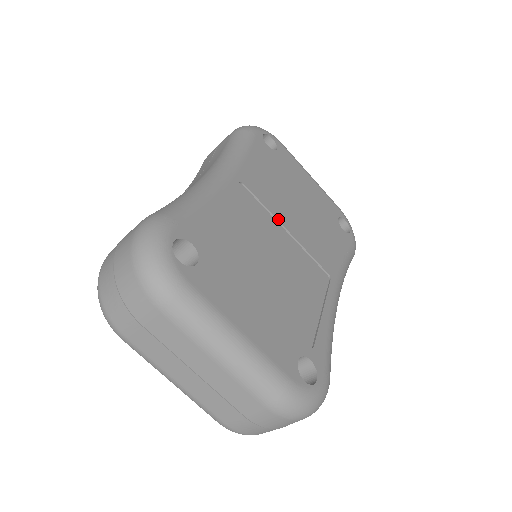
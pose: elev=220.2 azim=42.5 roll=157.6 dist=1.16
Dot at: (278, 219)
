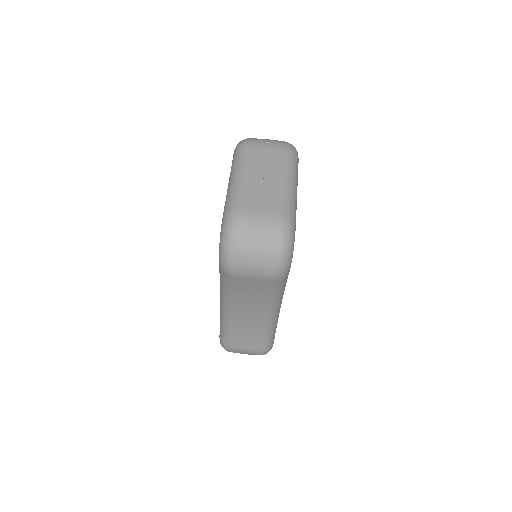
Dot at: occluded
